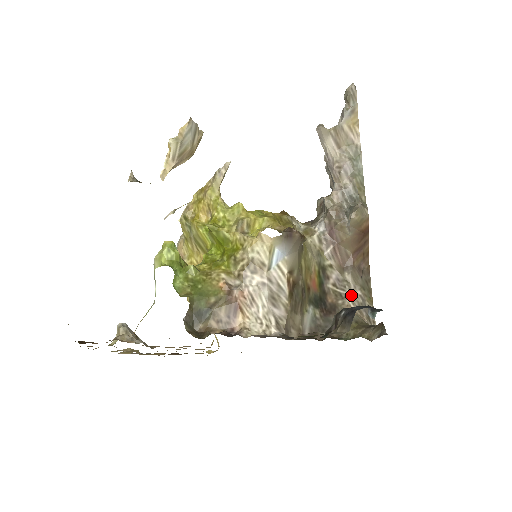
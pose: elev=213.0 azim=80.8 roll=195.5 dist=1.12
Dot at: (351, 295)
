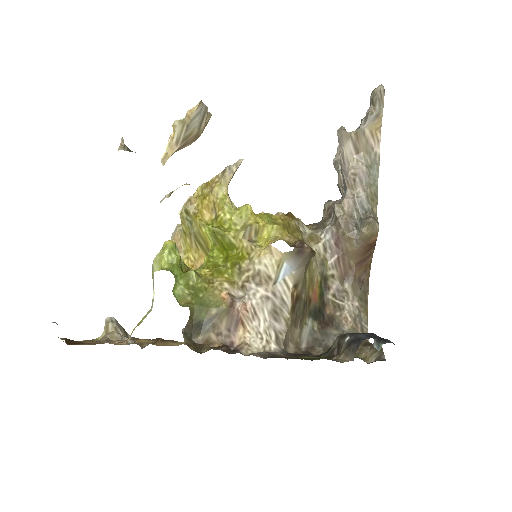
Dot at: (349, 306)
